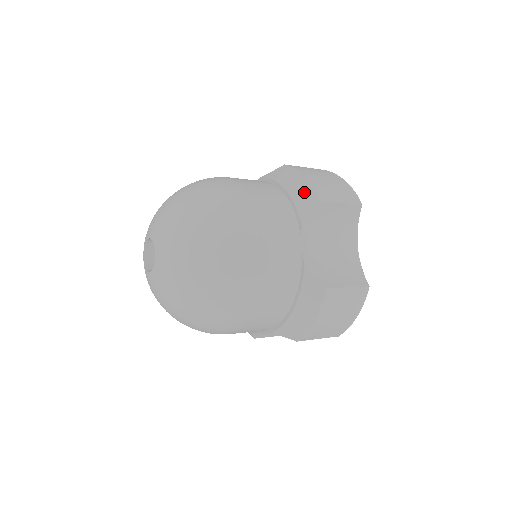
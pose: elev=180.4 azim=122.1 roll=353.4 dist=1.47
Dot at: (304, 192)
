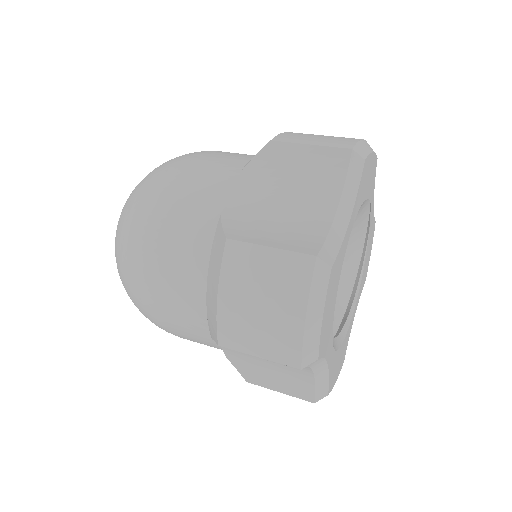
Dot at: occluded
